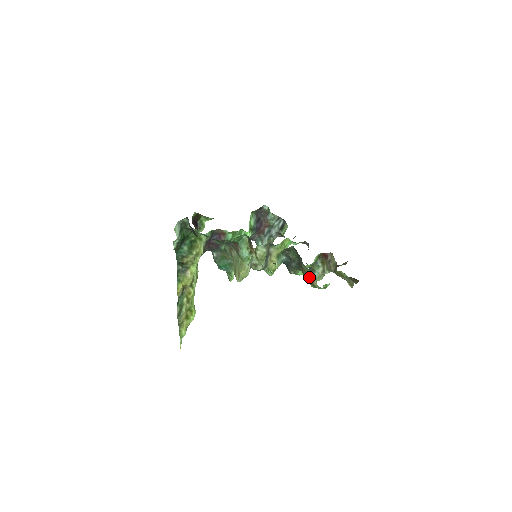
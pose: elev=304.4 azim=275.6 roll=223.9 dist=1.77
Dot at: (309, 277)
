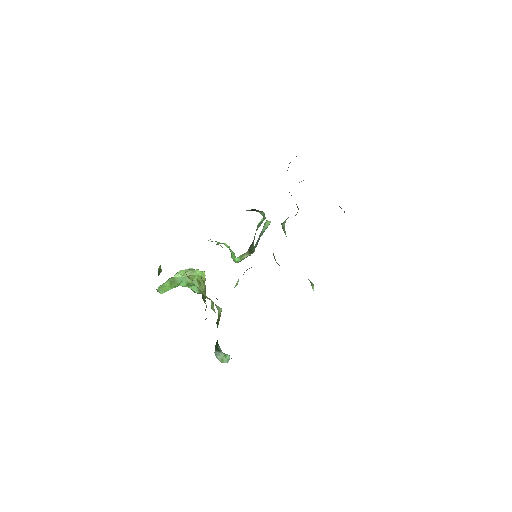
Dot at: occluded
